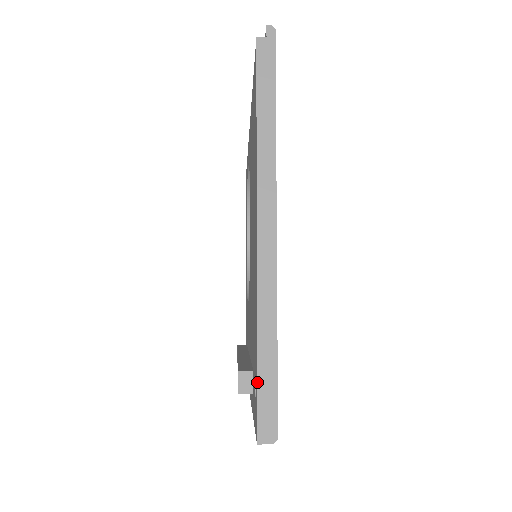
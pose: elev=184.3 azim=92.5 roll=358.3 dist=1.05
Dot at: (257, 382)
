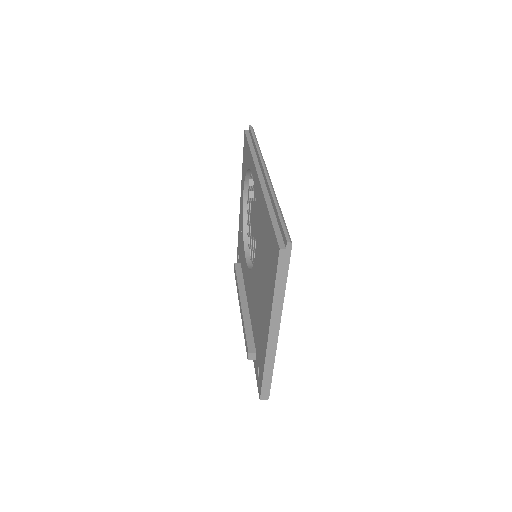
Dot at: (262, 384)
